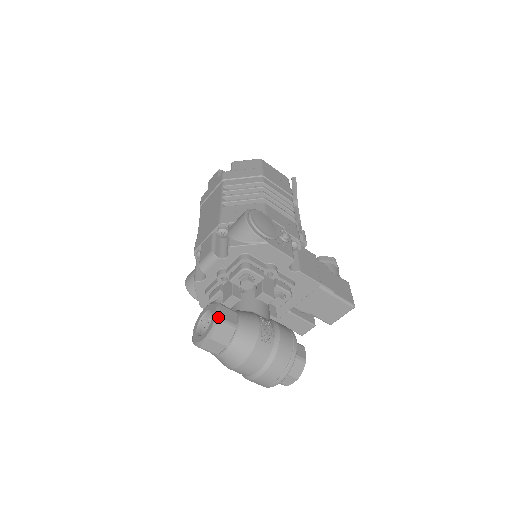
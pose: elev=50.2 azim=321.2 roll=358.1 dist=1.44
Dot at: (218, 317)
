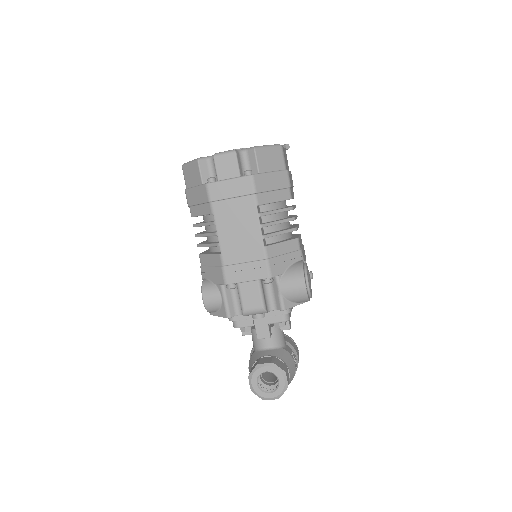
Dot at: (287, 386)
